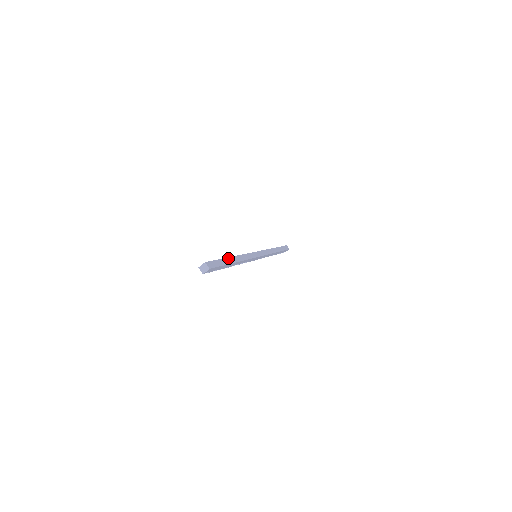
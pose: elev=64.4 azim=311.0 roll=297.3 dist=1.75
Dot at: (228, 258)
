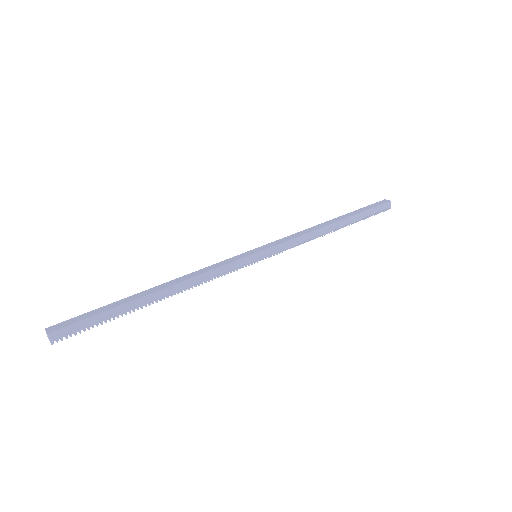
Dot at: (133, 296)
